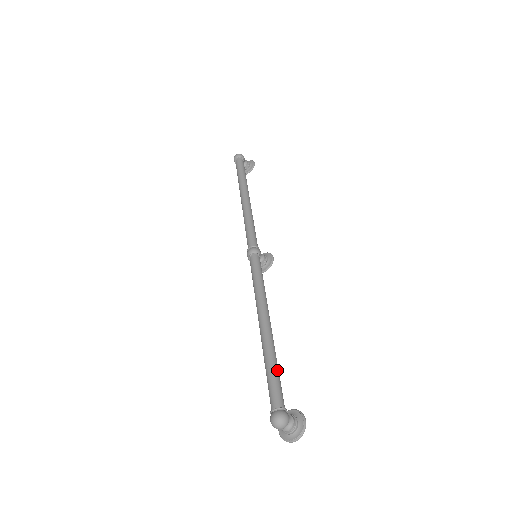
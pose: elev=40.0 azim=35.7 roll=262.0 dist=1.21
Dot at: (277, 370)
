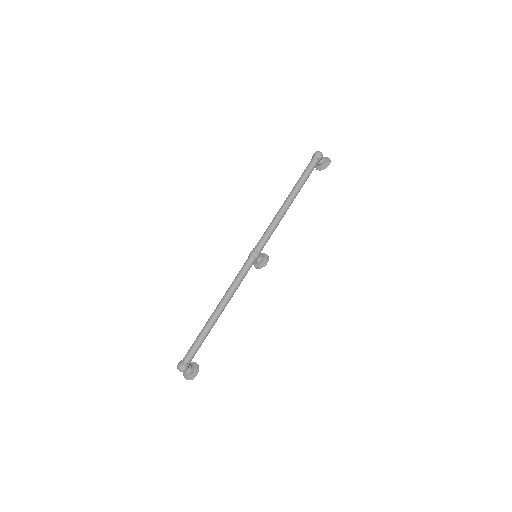
Dot at: (202, 342)
